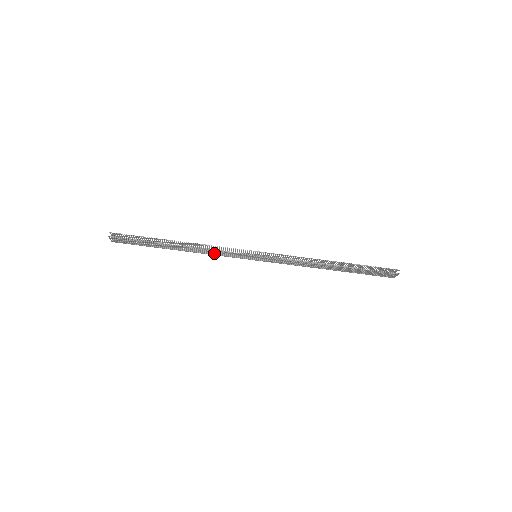
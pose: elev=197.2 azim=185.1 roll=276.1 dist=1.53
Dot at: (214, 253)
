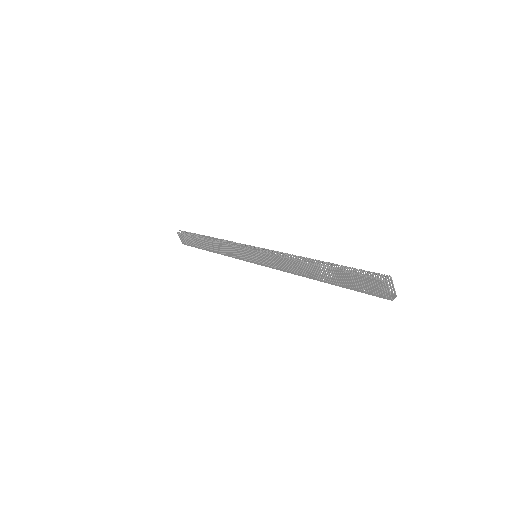
Dot at: (229, 252)
